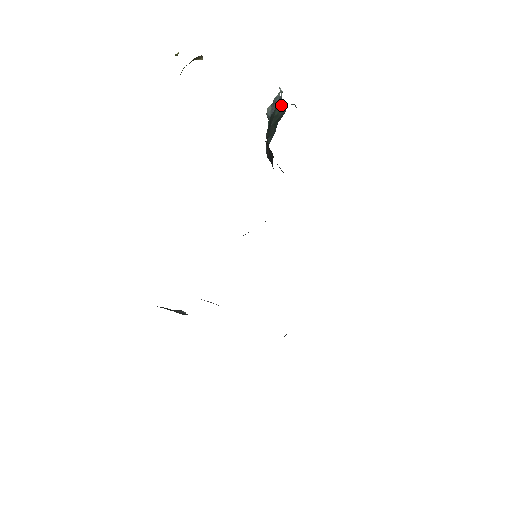
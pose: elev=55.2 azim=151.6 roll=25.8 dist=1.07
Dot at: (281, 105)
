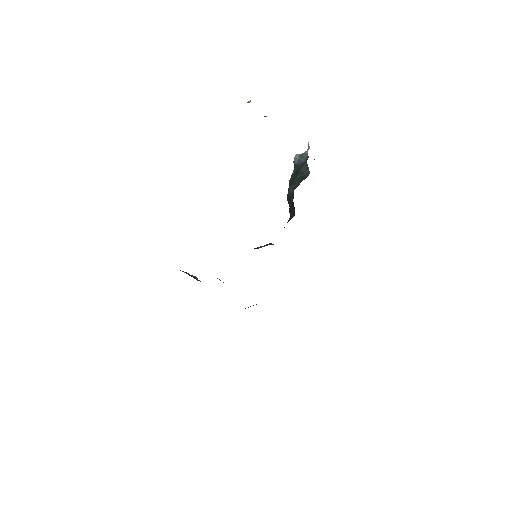
Dot at: (307, 166)
